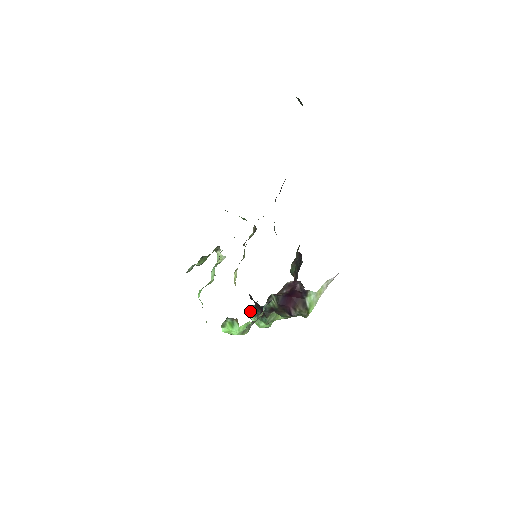
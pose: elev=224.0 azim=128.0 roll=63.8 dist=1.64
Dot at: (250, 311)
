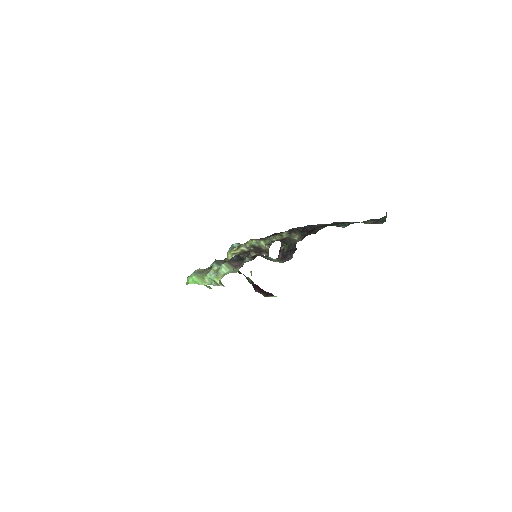
Dot at: occluded
